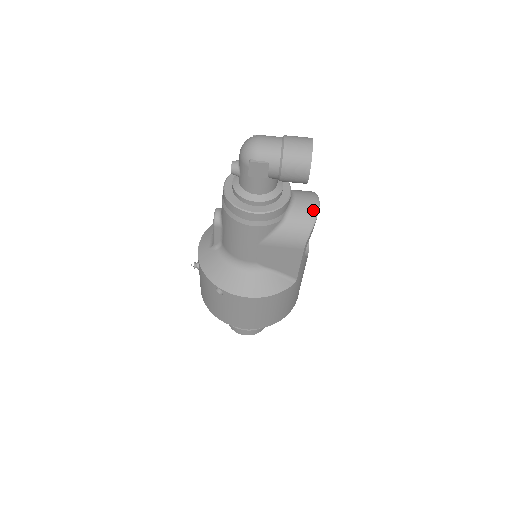
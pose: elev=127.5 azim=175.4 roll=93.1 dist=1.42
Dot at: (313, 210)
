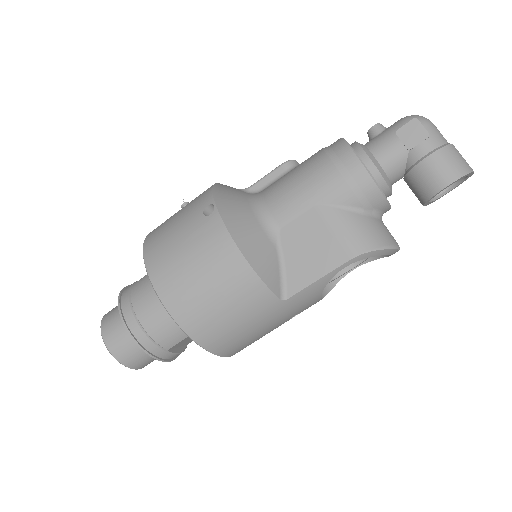
Dot at: (394, 242)
